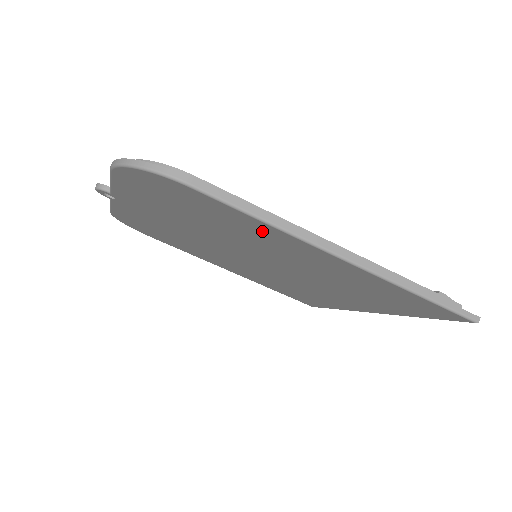
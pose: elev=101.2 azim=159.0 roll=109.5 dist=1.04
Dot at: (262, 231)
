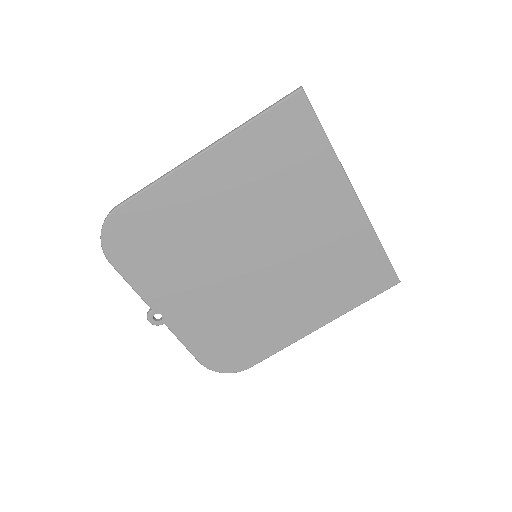
Dot at: (175, 195)
